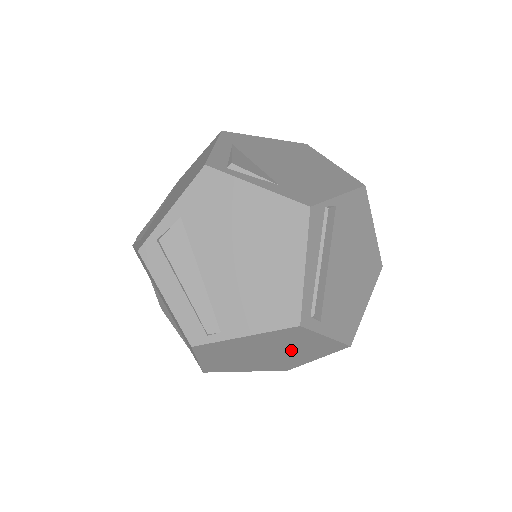
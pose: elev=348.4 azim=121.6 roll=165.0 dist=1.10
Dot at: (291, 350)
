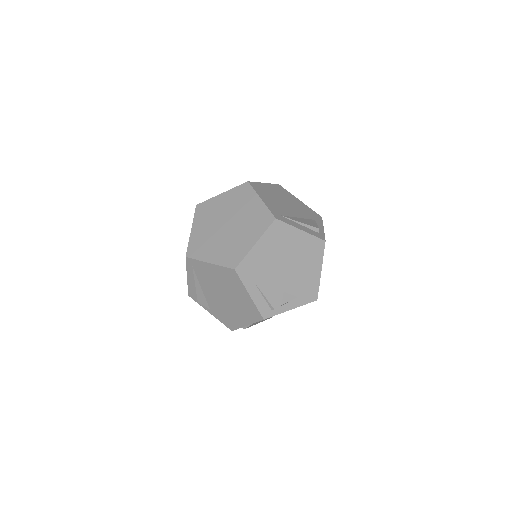
Dot at: occluded
